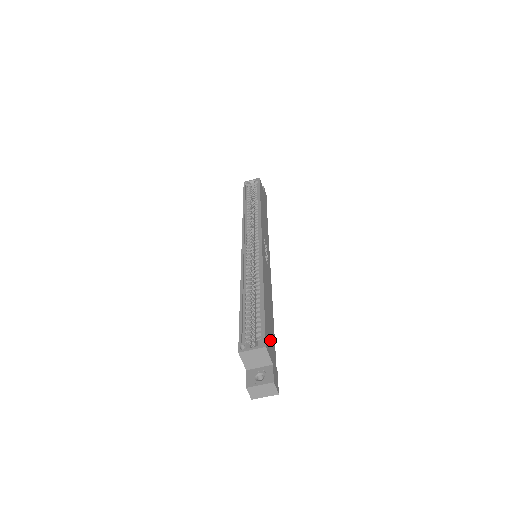
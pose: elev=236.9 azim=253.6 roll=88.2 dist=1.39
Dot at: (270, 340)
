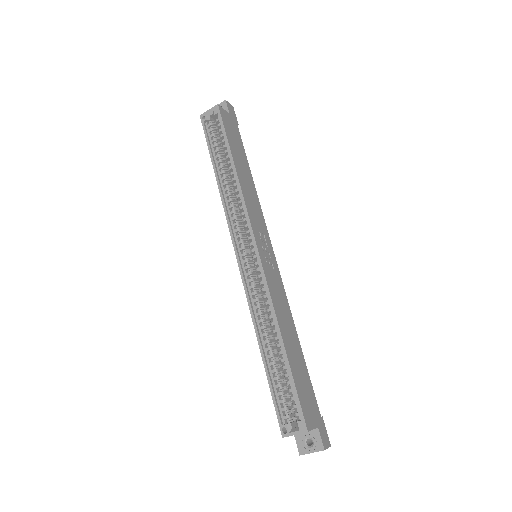
Dot at: (307, 399)
